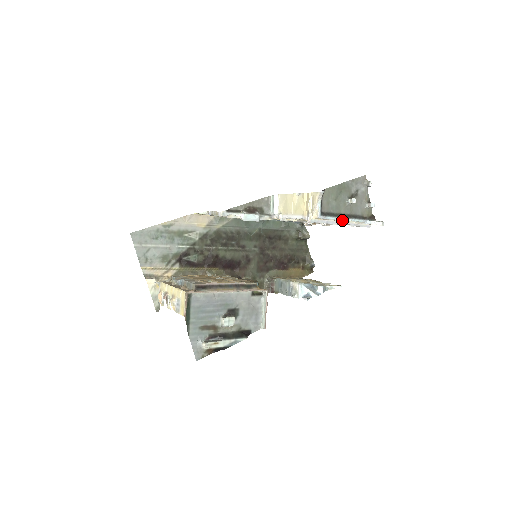
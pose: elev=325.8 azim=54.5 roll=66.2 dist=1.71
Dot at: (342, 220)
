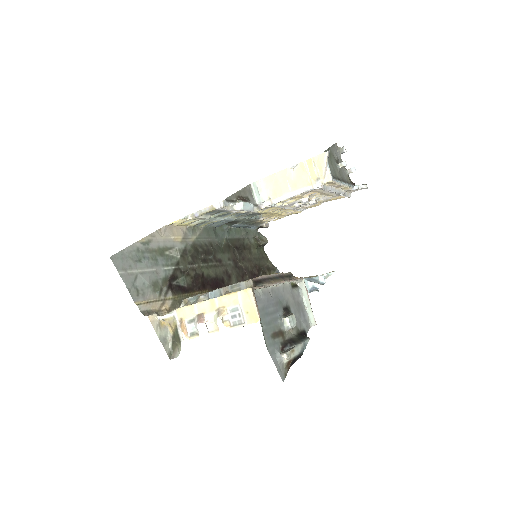
Dot at: (343, 184)
